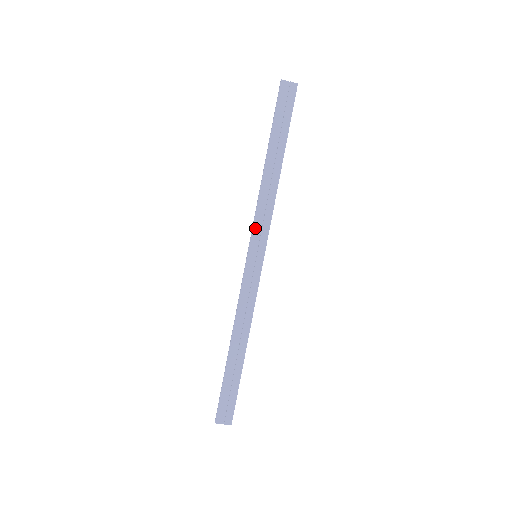
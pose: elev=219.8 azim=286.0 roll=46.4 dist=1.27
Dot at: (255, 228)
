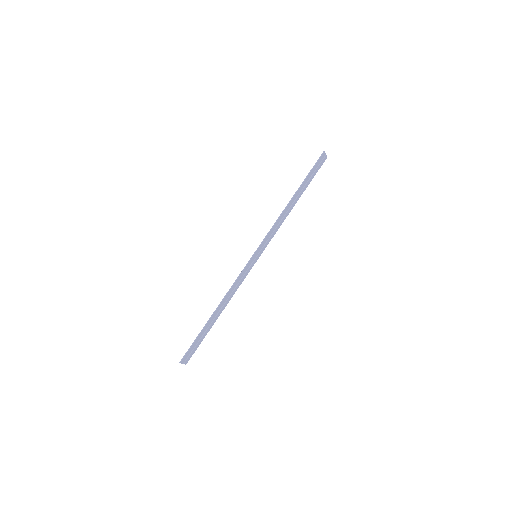
Dot at: (266, 238)
